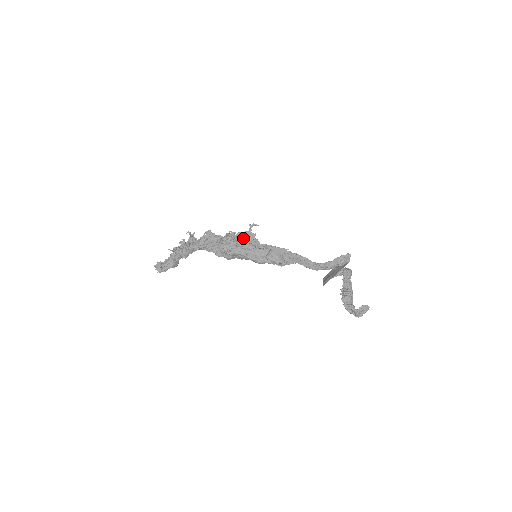
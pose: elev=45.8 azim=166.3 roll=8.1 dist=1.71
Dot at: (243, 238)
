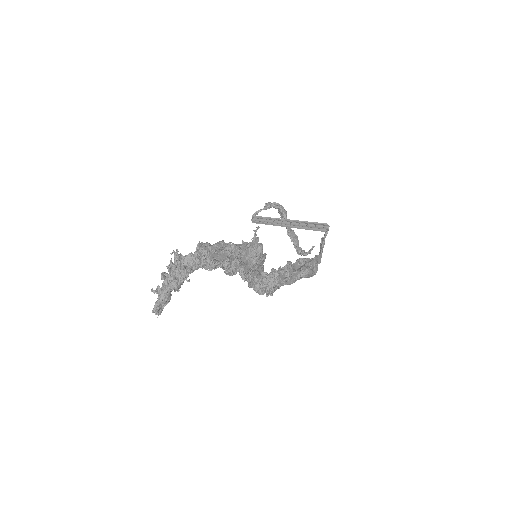
Dot at: occluded
